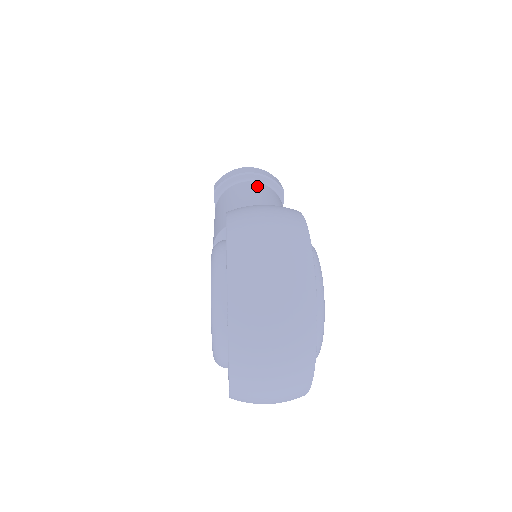
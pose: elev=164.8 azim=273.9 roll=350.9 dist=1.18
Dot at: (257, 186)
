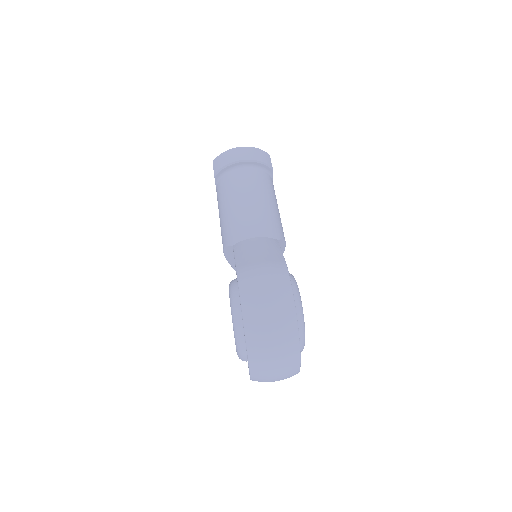
Dot at: (251, 177)
